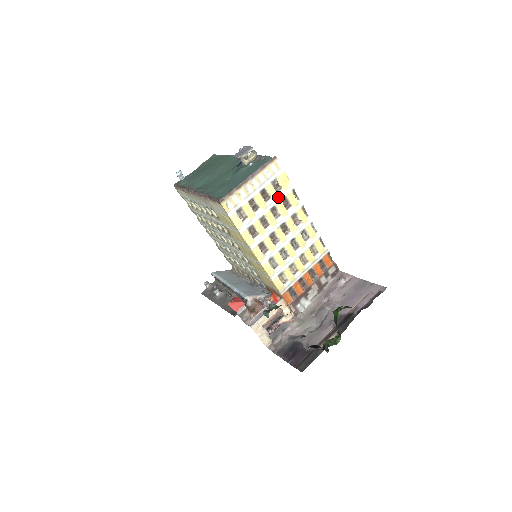
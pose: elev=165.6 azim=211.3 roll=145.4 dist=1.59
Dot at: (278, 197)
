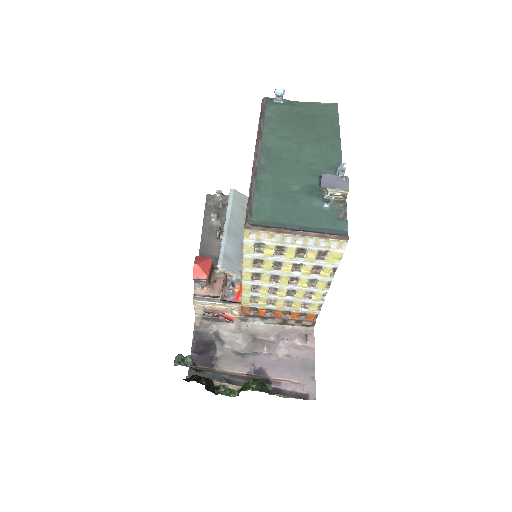
Dot at: (313, 262)
